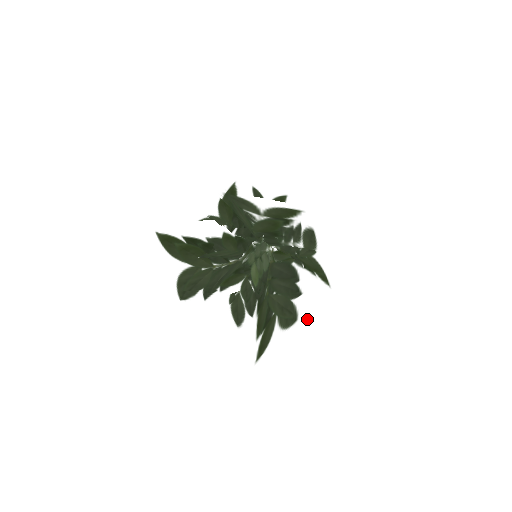
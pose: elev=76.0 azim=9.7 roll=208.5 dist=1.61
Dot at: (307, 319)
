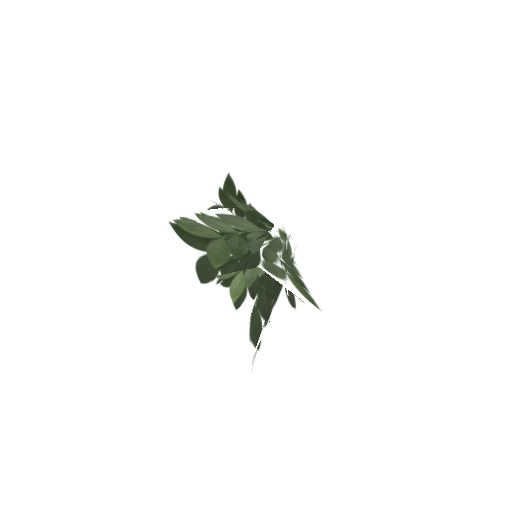
Dot at: (262, 357)
